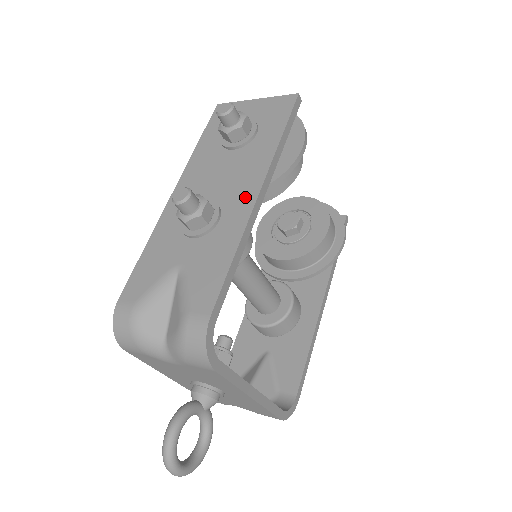
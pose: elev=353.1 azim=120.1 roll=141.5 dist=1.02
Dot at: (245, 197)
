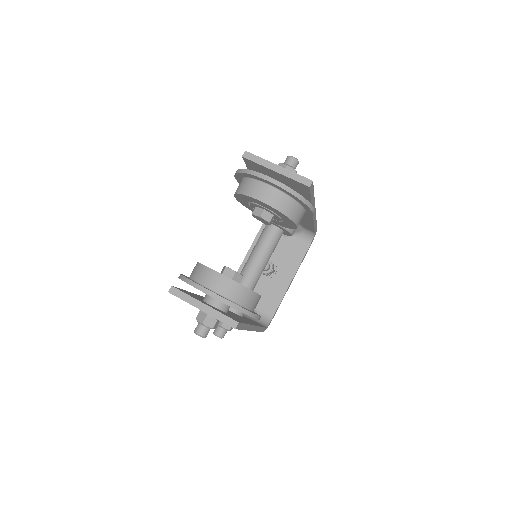
Dot at: occluded
